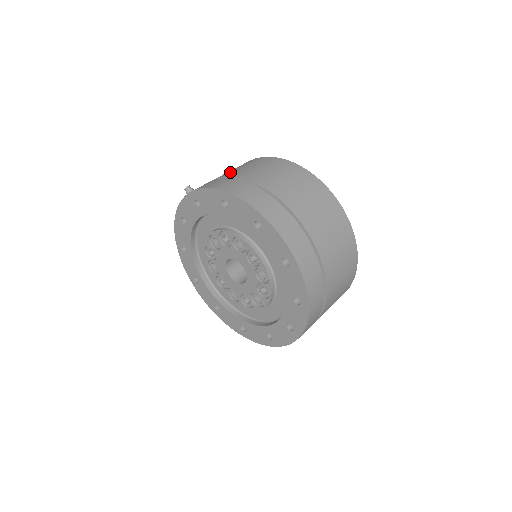
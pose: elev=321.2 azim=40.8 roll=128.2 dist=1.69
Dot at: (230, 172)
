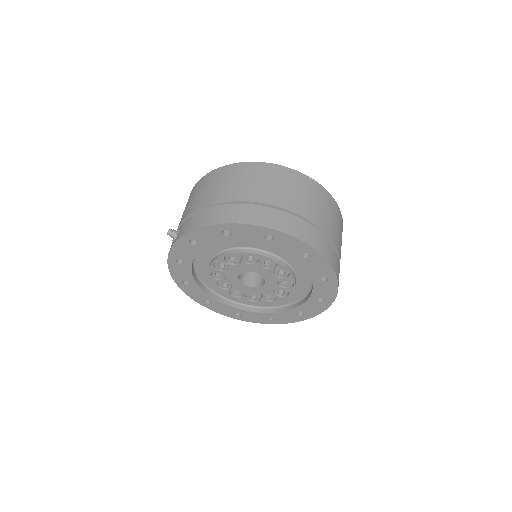
Dot at: (203, 199)
